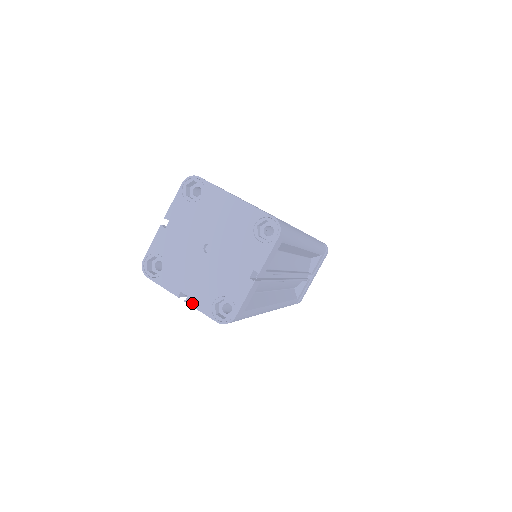
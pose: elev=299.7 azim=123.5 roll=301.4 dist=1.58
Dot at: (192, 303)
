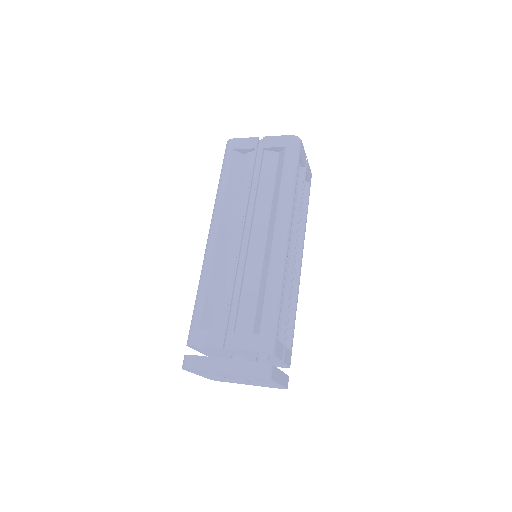
Dot at: (269, 137)
